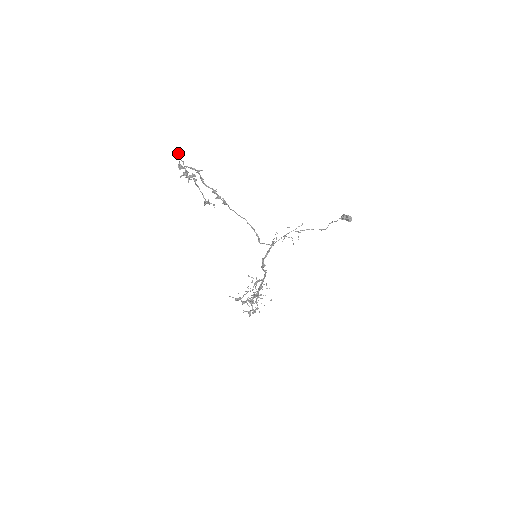
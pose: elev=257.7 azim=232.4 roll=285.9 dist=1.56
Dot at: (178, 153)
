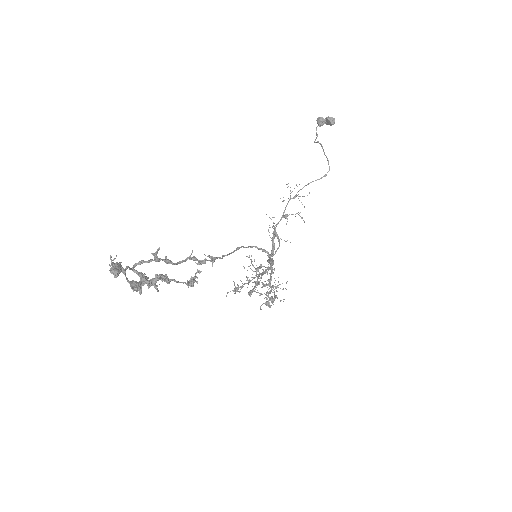
Dot at: (118, 272)
